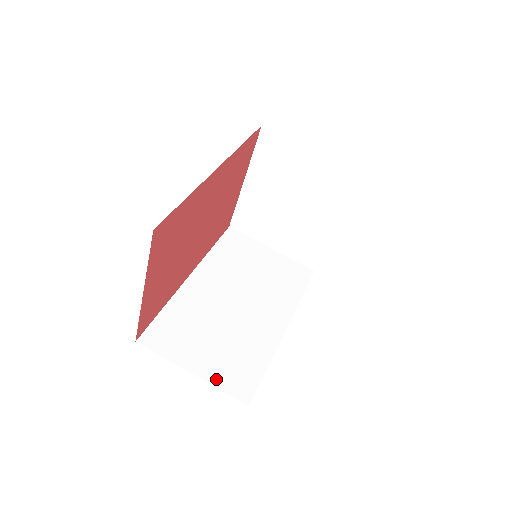
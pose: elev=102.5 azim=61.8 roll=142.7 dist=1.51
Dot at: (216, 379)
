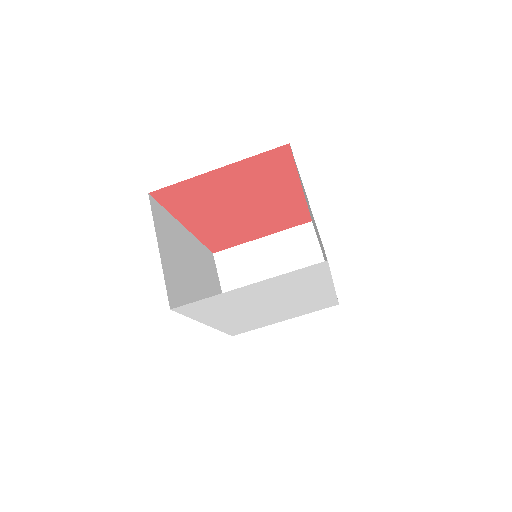
Dot at: (166, 272)
